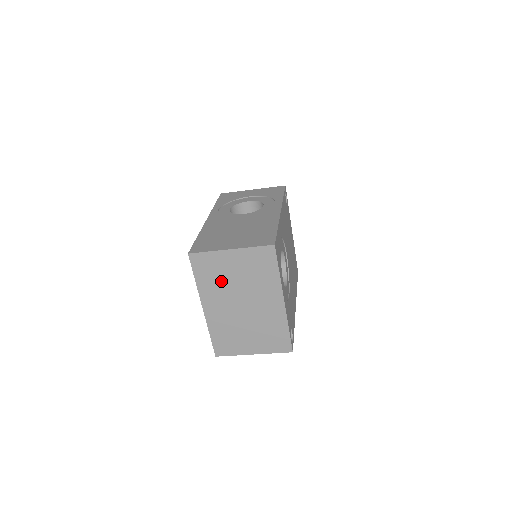
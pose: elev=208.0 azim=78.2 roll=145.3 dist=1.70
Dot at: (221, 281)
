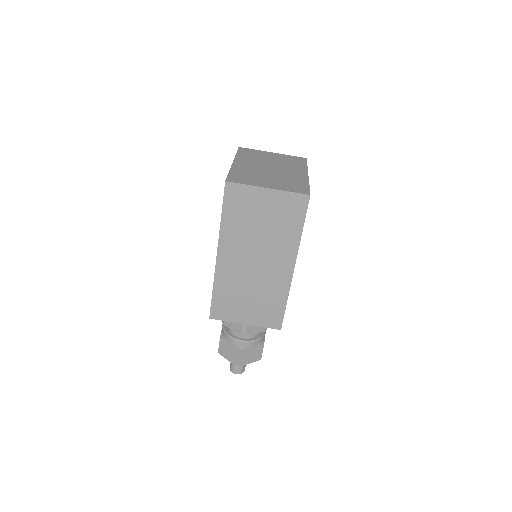
Dot at: (258, 158)
